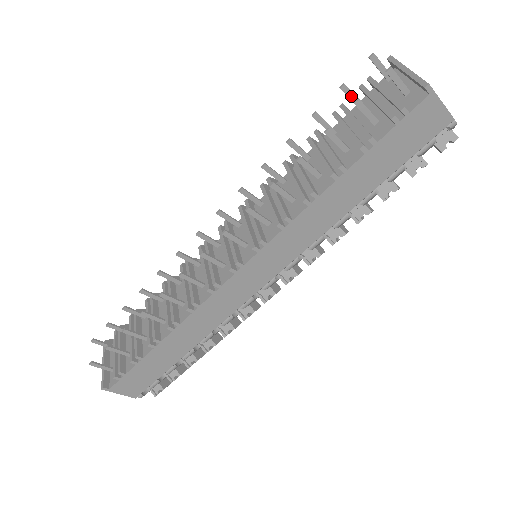
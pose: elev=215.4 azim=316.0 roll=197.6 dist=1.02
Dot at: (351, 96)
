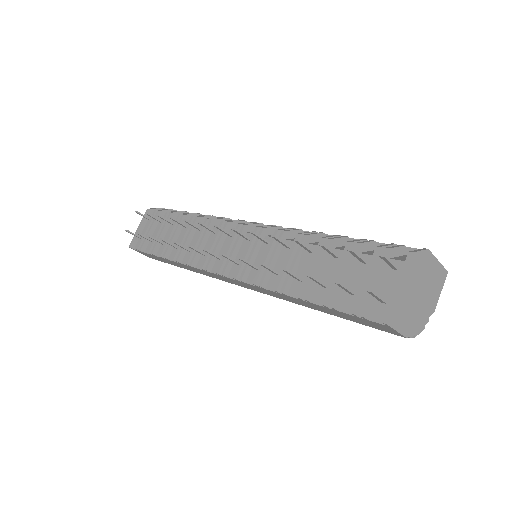
Dot at: (357, 256)
